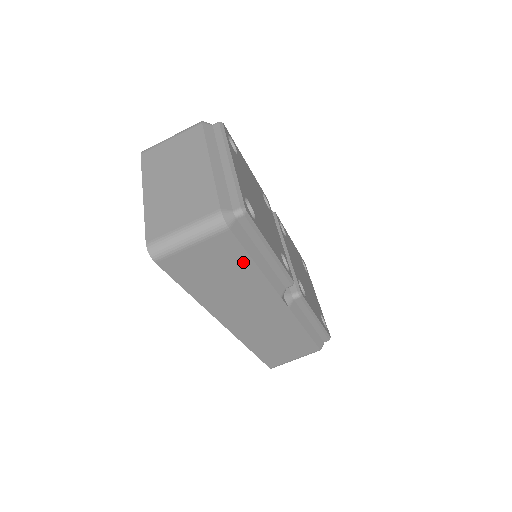
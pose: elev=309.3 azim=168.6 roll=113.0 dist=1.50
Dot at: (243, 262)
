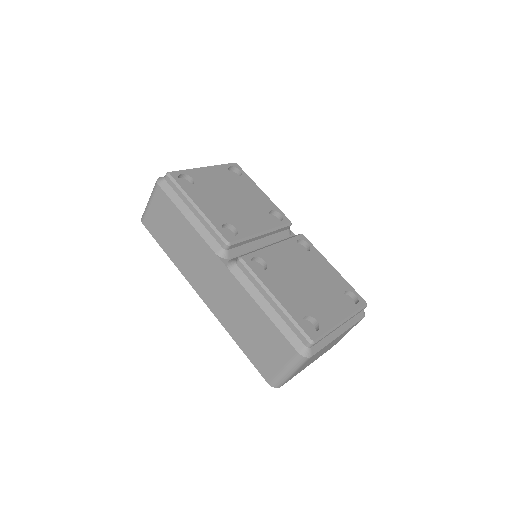
Dot at: (177, 215)
